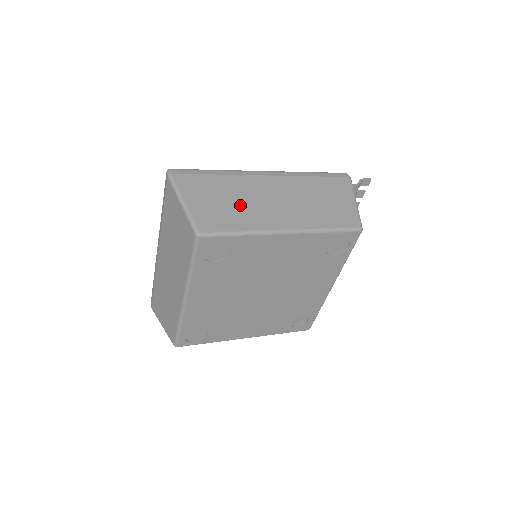
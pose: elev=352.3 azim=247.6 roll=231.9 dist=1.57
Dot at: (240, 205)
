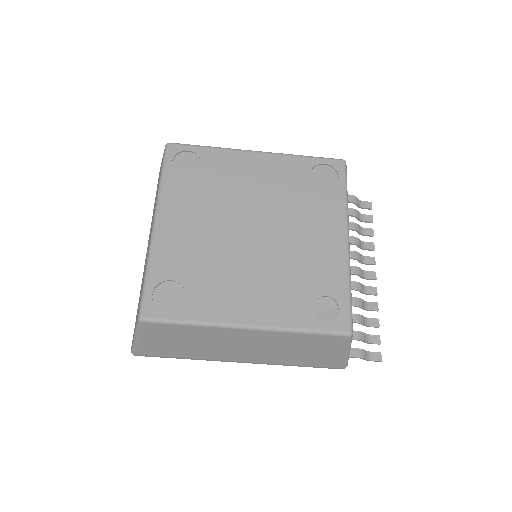
Dot at: occluded
